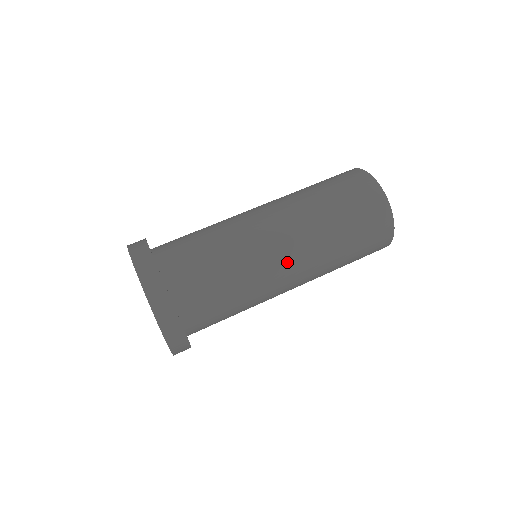
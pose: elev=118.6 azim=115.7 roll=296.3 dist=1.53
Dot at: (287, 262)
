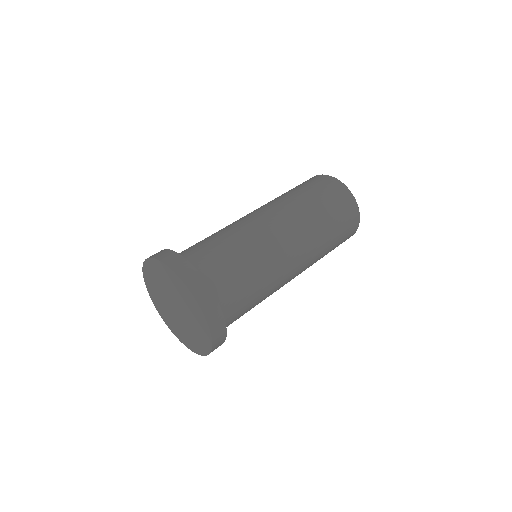
Dot at: (280, 230)
